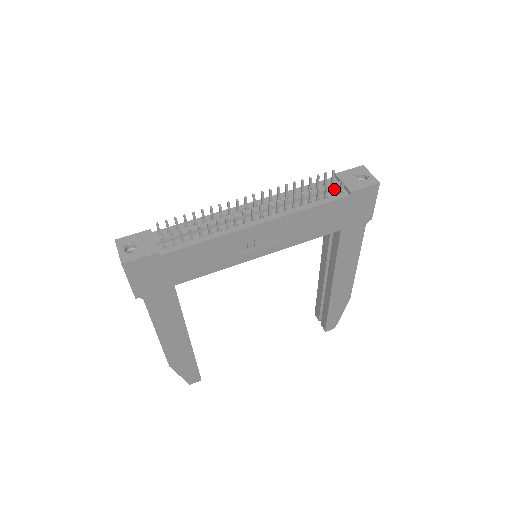
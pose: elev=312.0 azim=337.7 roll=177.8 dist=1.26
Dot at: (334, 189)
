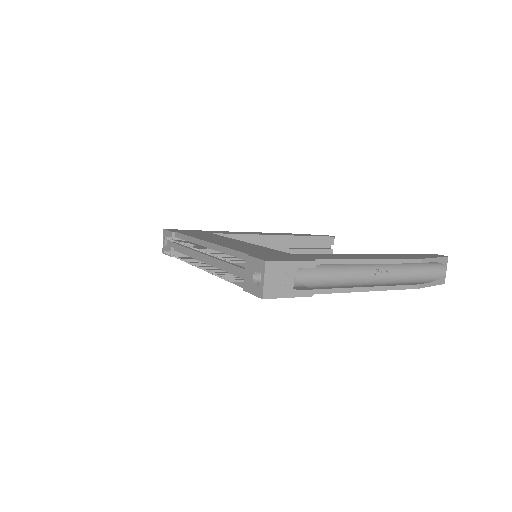
Dot at: occluded
